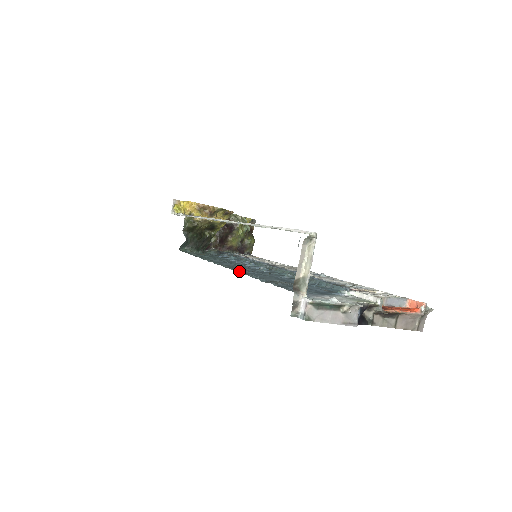
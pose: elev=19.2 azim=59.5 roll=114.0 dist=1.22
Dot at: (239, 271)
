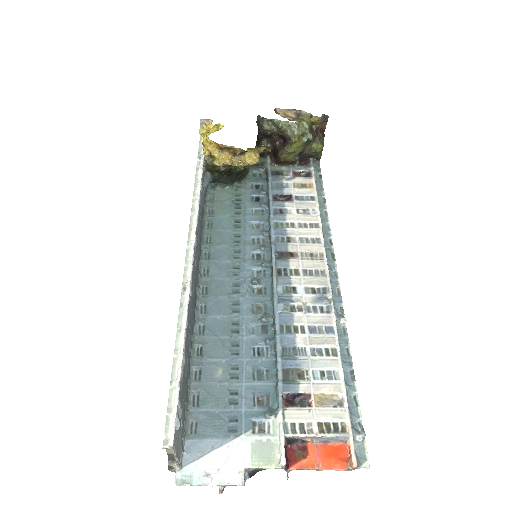
Dot at: (196, 324)
